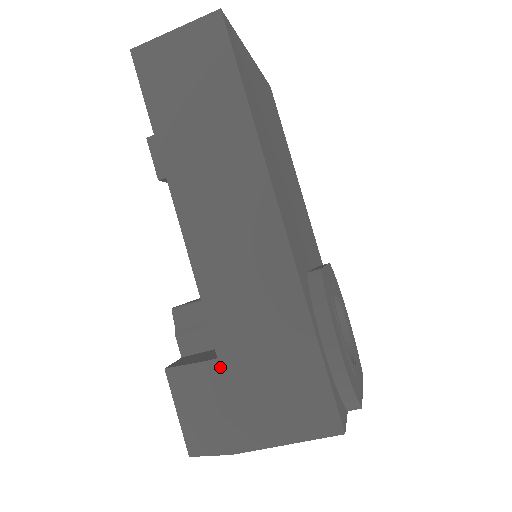
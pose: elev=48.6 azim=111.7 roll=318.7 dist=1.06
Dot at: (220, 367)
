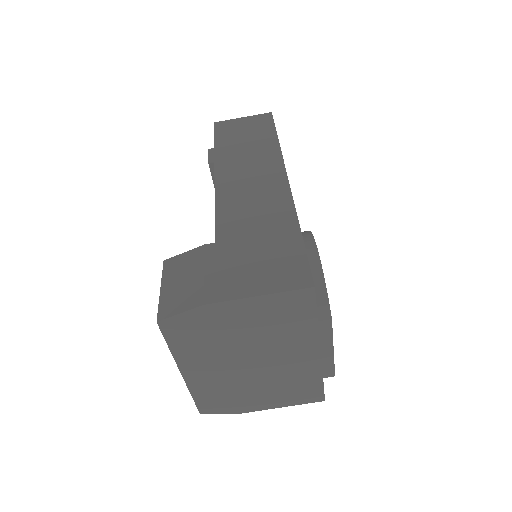
Dot at: (216, 247)
